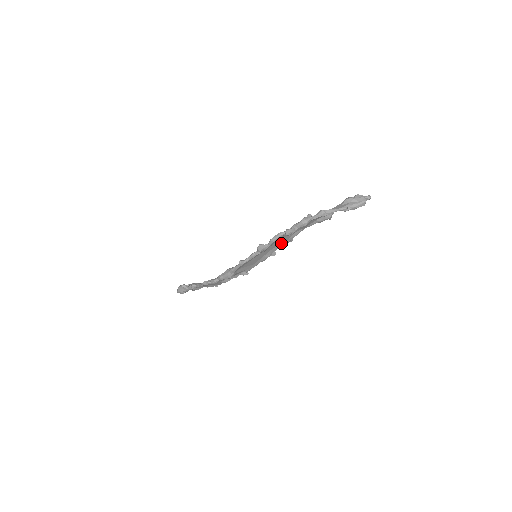
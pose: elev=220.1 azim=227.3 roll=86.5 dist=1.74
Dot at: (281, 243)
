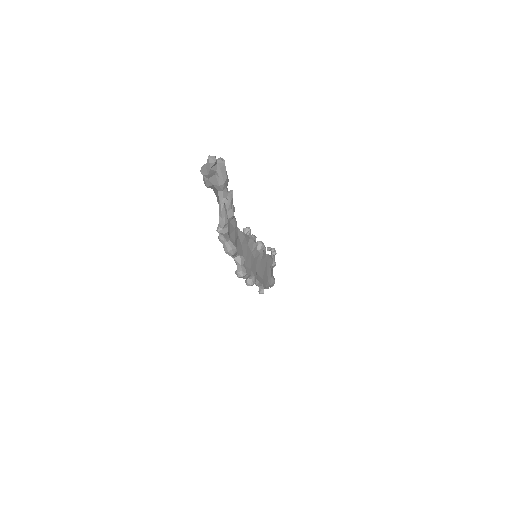
Dot at: (250, 250)
